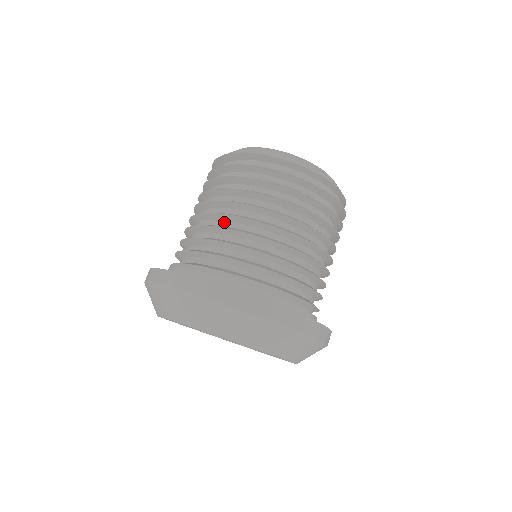
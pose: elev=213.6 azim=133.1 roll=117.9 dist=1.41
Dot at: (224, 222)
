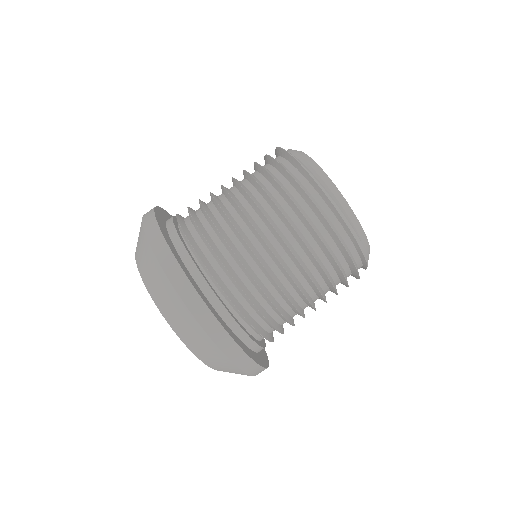
Dot at: (227, 201)
